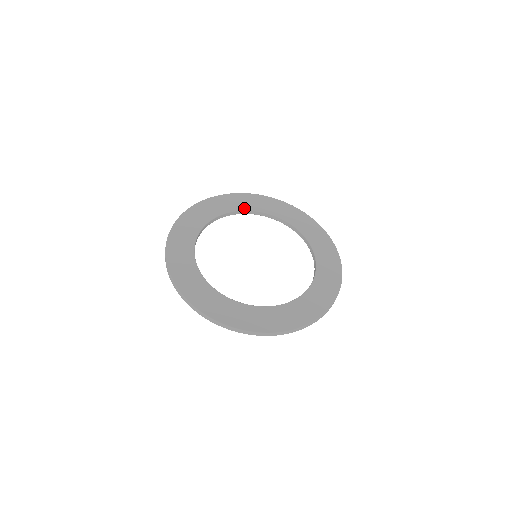
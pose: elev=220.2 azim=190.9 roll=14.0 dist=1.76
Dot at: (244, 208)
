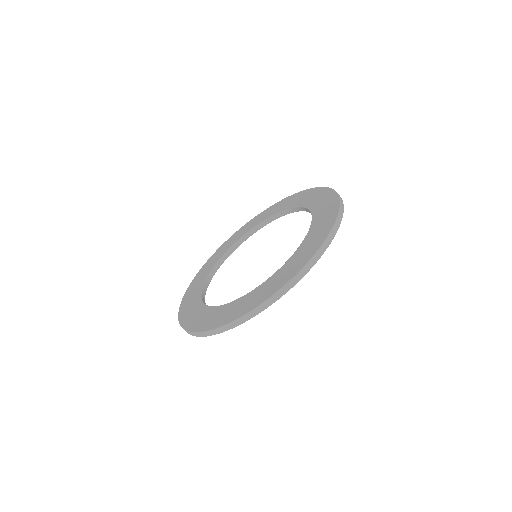
Dot at: (230, 246)
